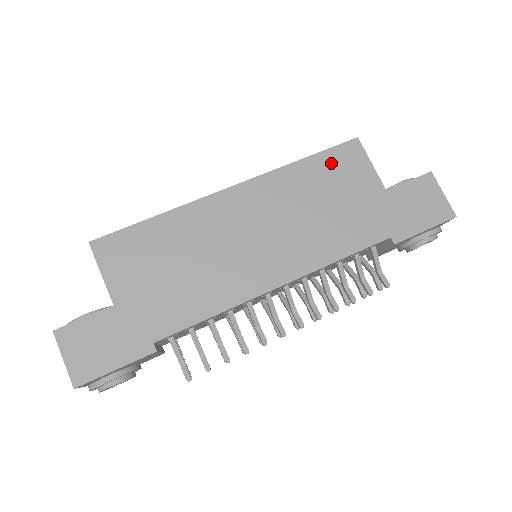
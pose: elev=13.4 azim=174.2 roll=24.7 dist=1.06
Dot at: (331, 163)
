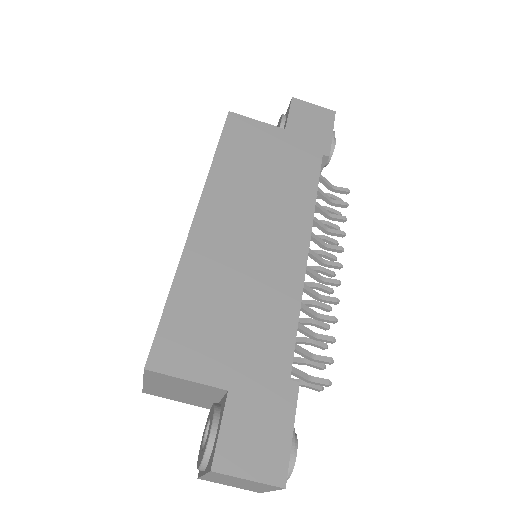
Dot at: (235, 141)
